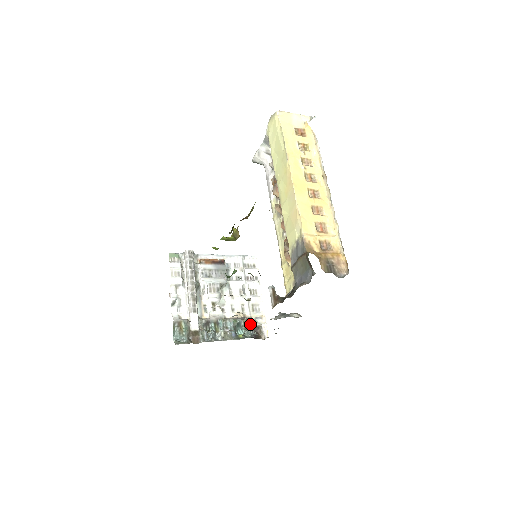
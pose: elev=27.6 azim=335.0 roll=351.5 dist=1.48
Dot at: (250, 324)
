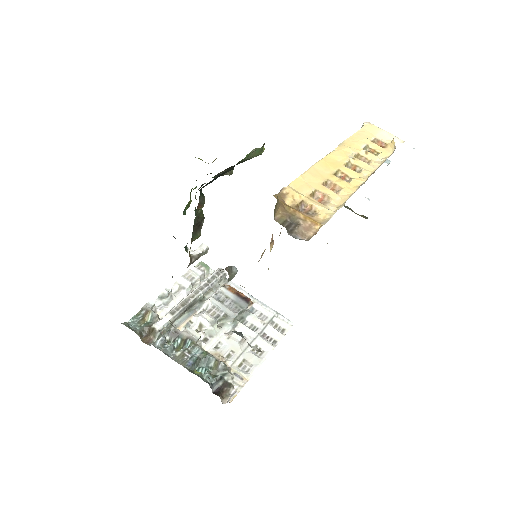
Dot at: (221, 373)
